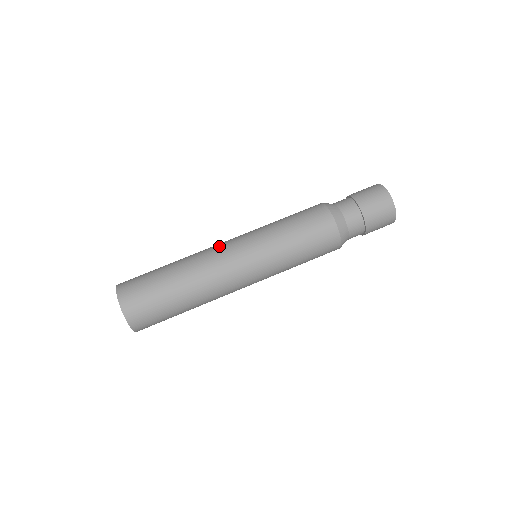
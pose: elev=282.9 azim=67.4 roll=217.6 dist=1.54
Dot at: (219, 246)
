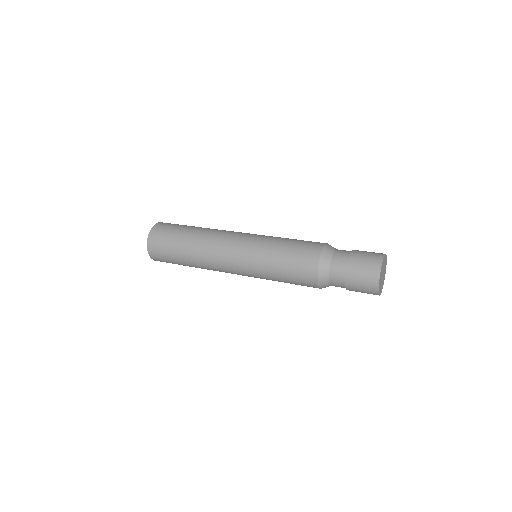
Dot at: (232, 232)
